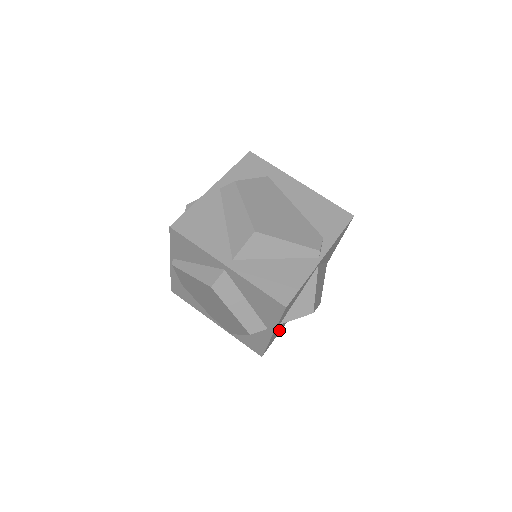
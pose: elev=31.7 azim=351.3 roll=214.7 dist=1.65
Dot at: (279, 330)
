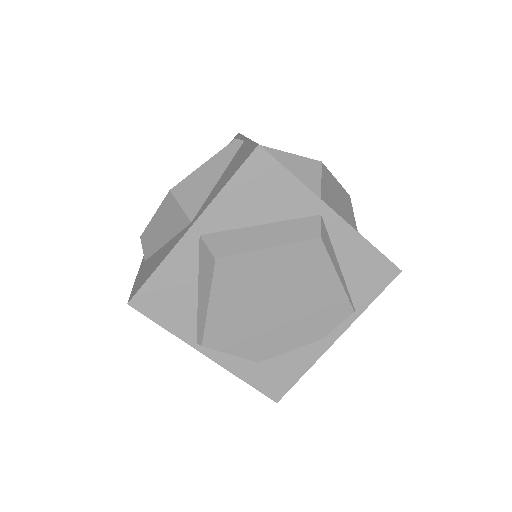
Dot at: occluded
